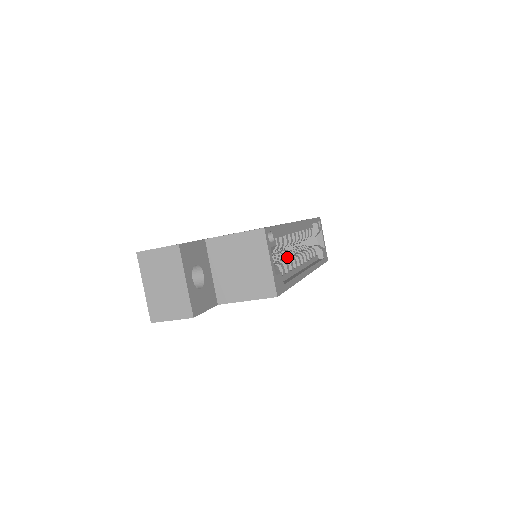
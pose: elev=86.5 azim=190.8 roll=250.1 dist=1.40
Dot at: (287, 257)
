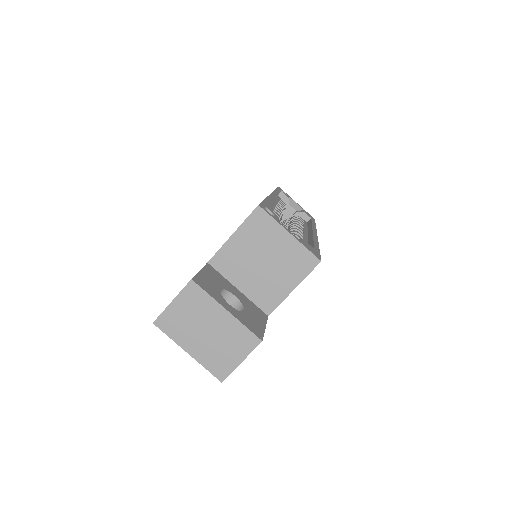
Dot at: occluded
